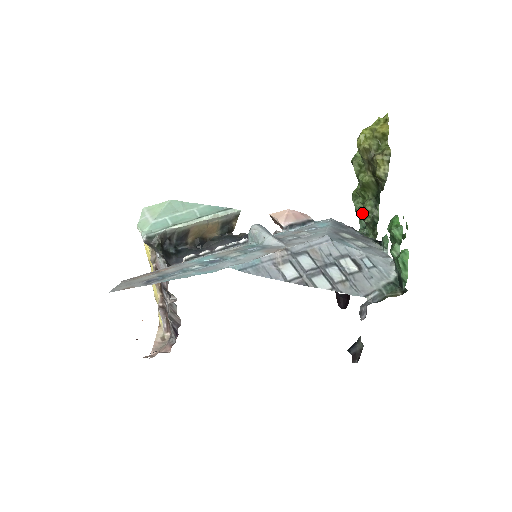
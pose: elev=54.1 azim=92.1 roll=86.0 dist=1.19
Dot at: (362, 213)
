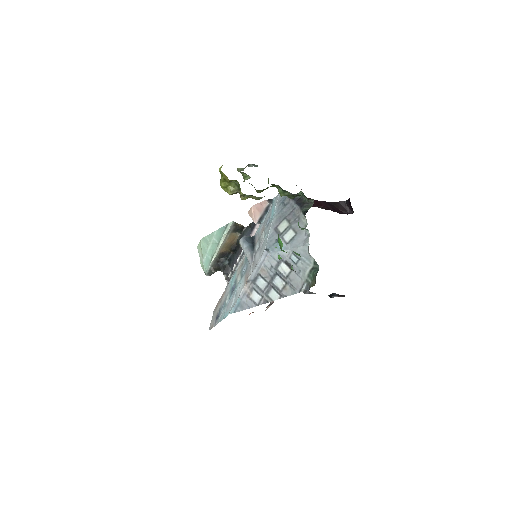
Dot at: occluded
